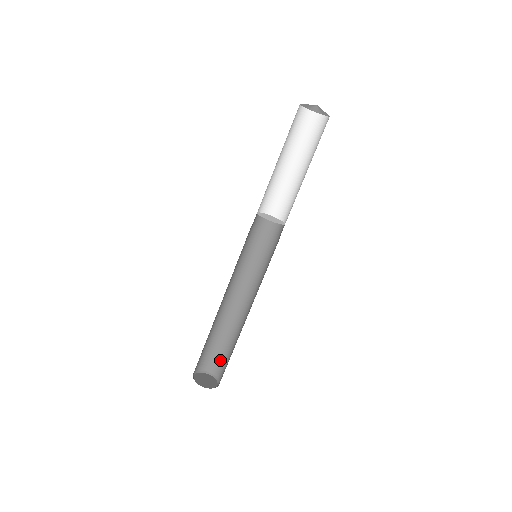
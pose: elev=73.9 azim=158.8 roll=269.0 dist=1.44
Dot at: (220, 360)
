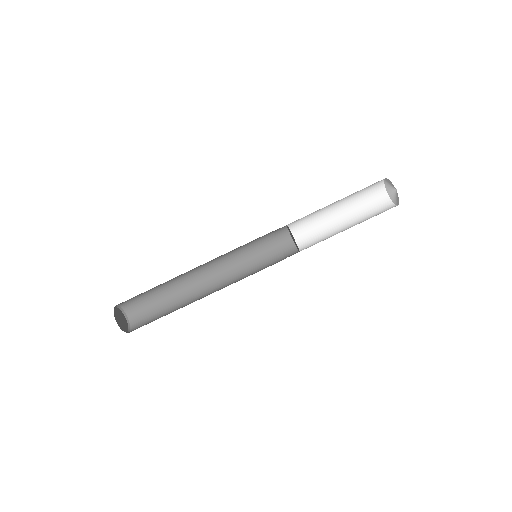
Dot at: (144, 308)
